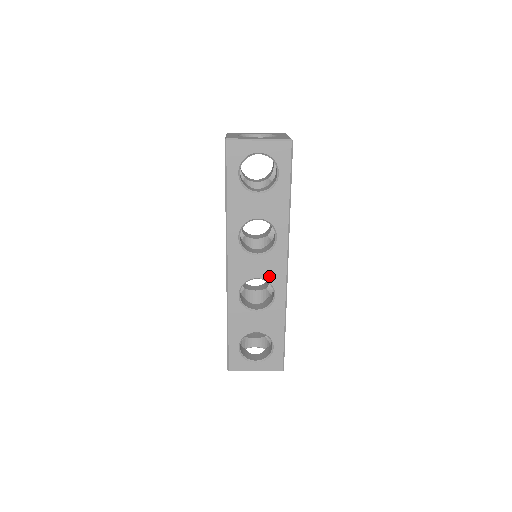
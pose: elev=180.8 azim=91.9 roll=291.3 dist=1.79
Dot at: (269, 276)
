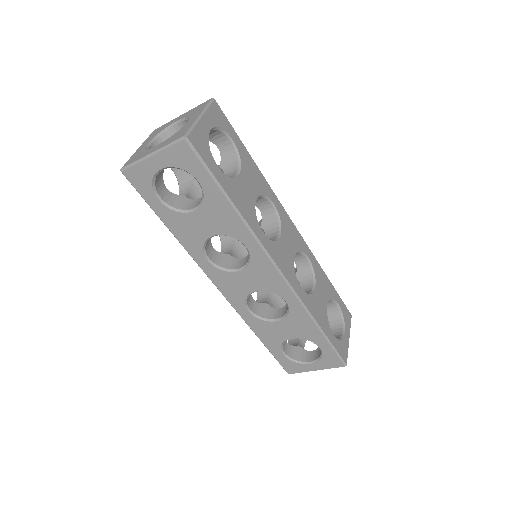
Dot at: (266, 287)
